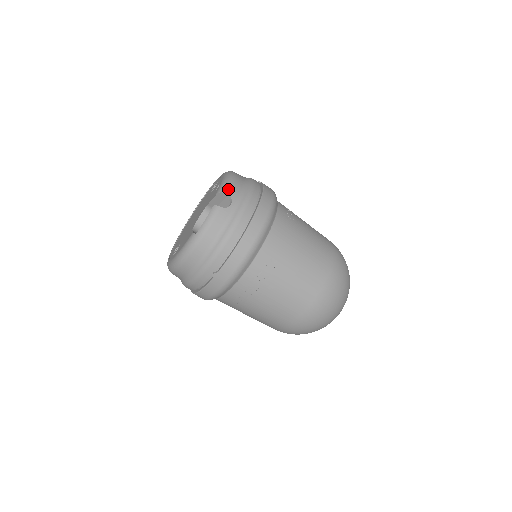
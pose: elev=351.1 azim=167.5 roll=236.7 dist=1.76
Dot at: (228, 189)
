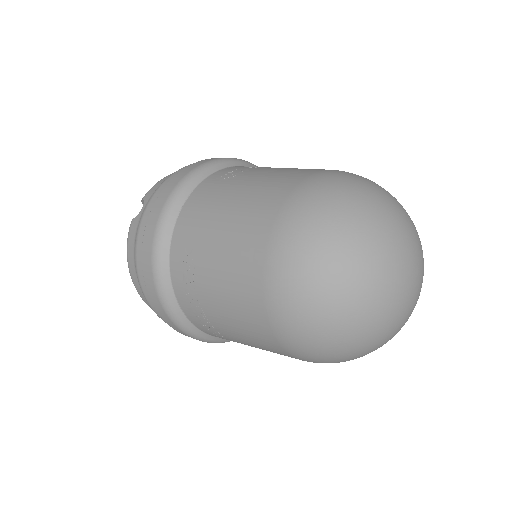
Dot at: (146, 193)
